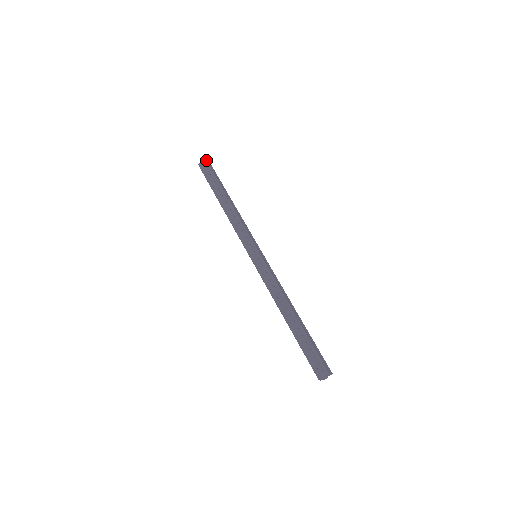
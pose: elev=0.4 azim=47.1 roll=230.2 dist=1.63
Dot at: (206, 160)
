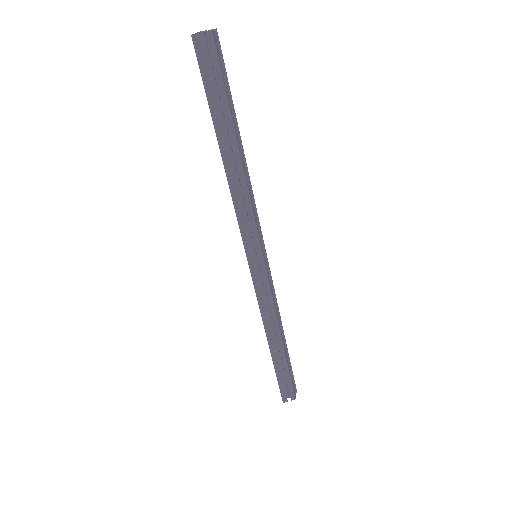
Dot at: (211, 30)
